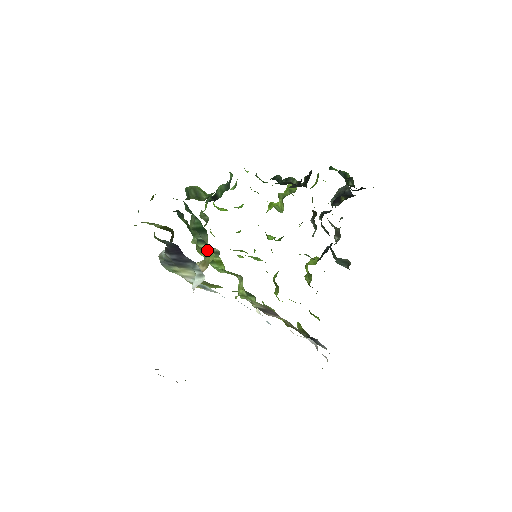
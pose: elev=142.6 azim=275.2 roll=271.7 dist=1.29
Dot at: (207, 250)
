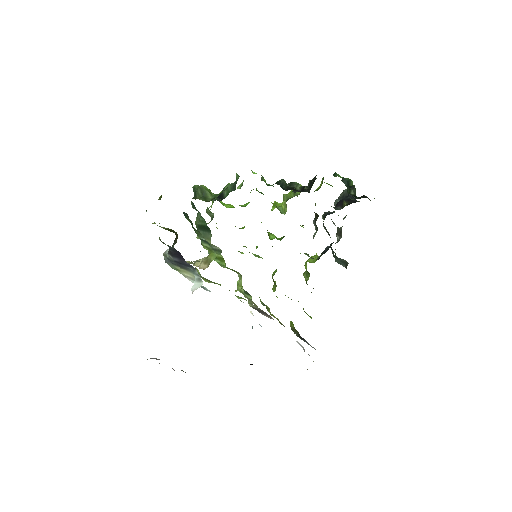
Dot at: (209, 249)
